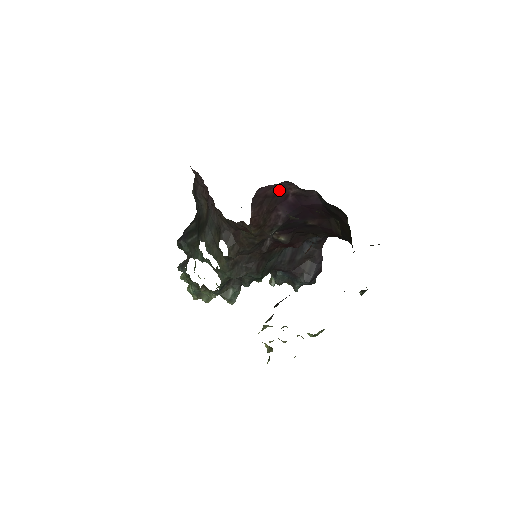
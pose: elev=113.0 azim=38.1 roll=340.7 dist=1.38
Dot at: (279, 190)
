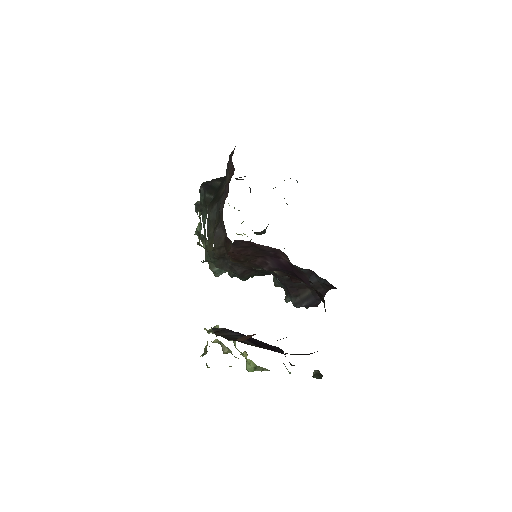
Dot at: (270, 249)
